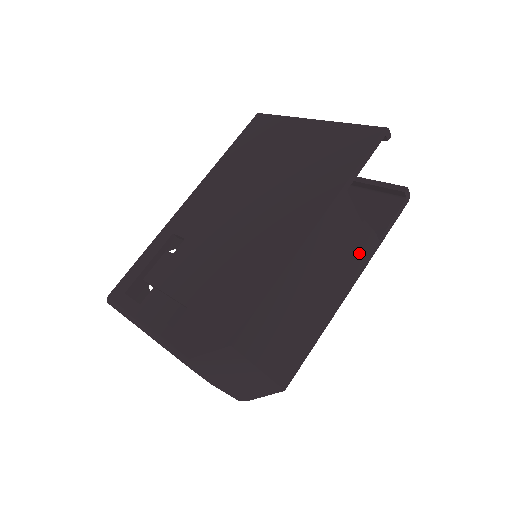
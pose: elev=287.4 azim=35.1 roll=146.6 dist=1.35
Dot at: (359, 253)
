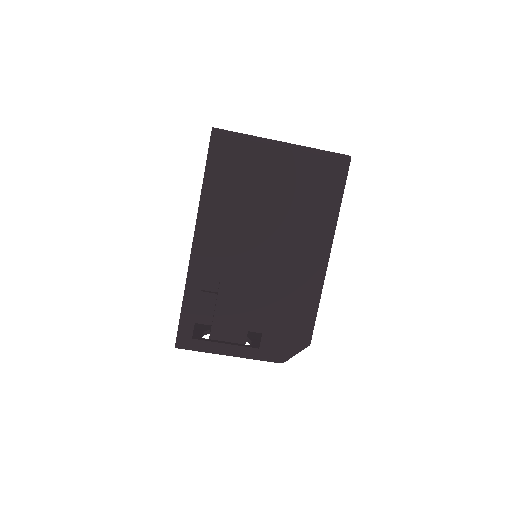
Dot at: occluded
